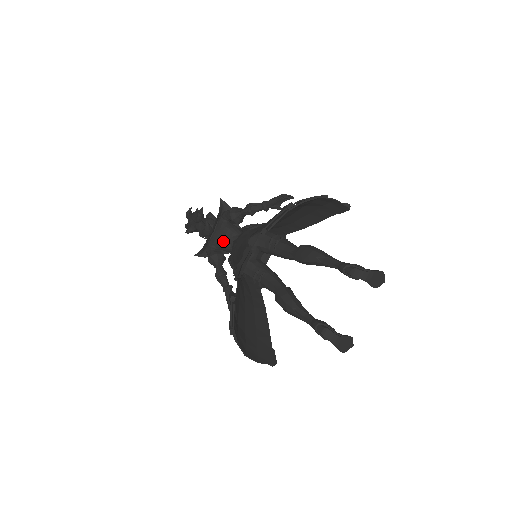
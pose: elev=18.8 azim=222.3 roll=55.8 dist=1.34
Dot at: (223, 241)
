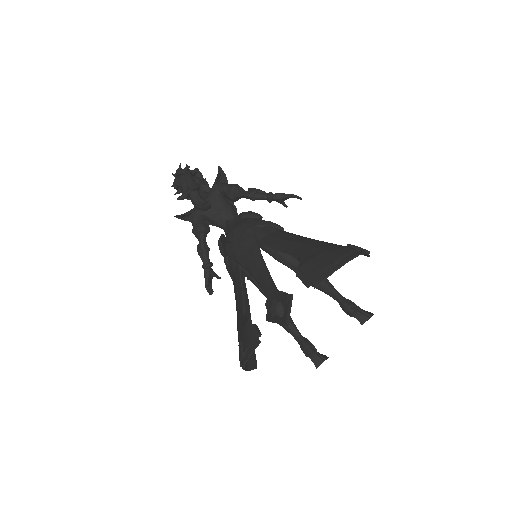
Dot at: (213, 215)
